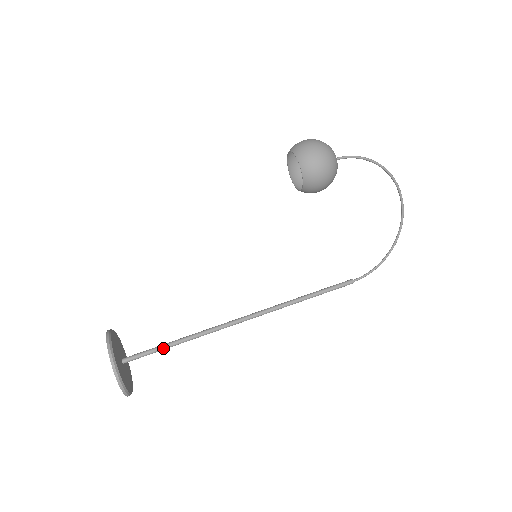
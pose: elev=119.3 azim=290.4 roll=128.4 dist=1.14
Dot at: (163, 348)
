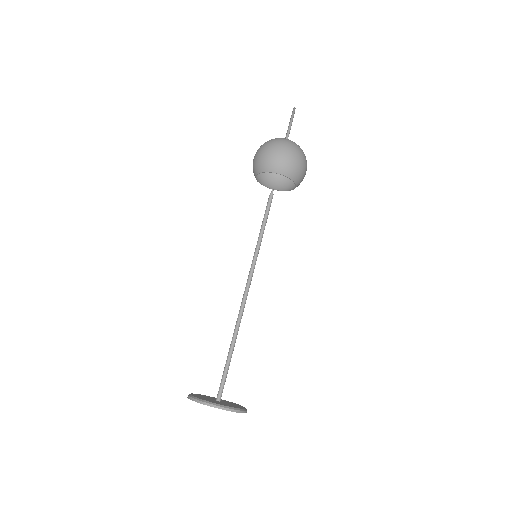
Dot at: occluded
